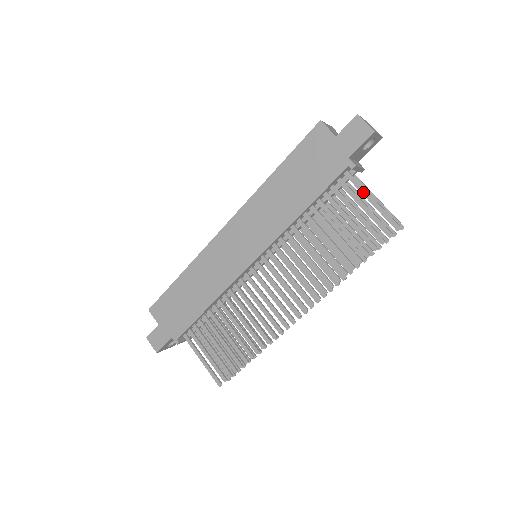
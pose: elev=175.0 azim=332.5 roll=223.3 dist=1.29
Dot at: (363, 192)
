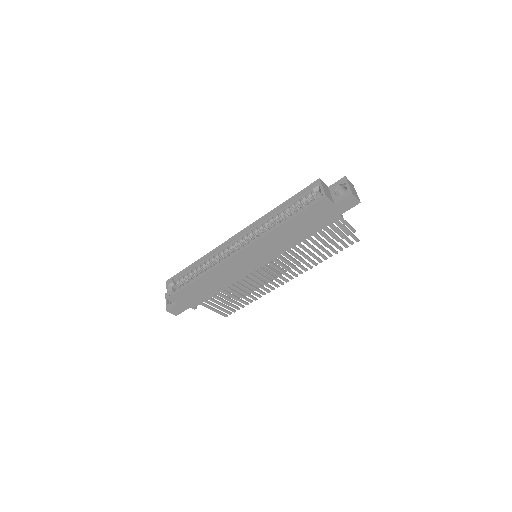
Dot at: (342, 227)
